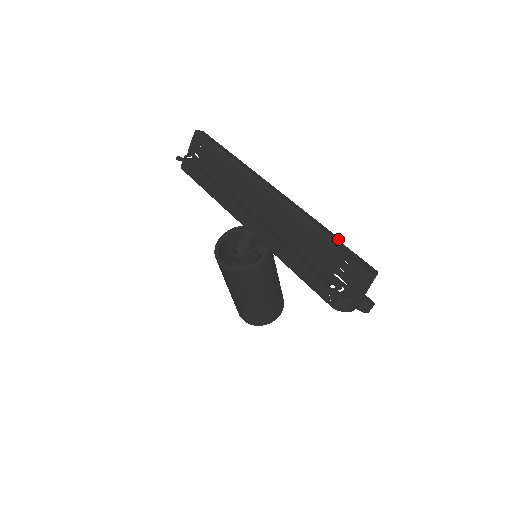
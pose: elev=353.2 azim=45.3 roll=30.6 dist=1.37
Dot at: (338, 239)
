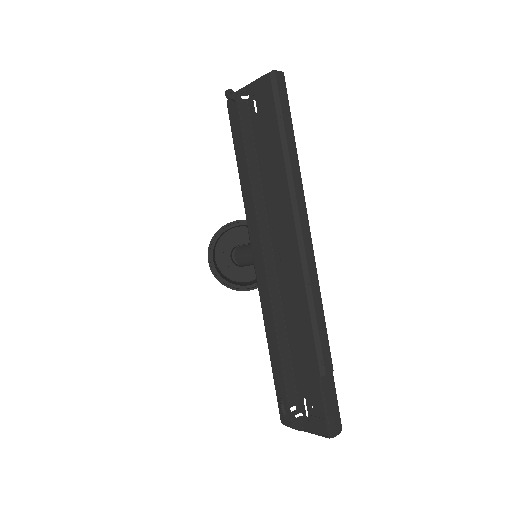
Dot at: (332, 371)
